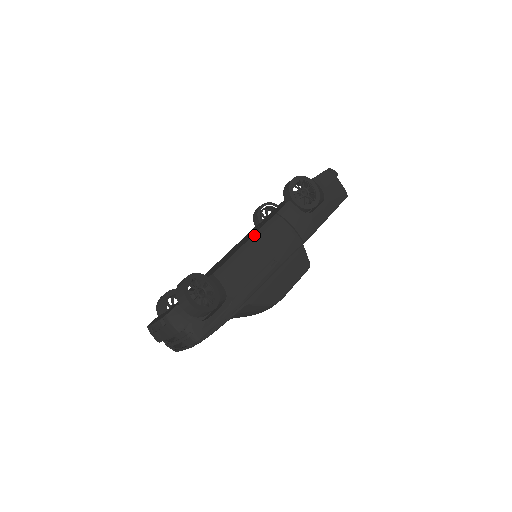
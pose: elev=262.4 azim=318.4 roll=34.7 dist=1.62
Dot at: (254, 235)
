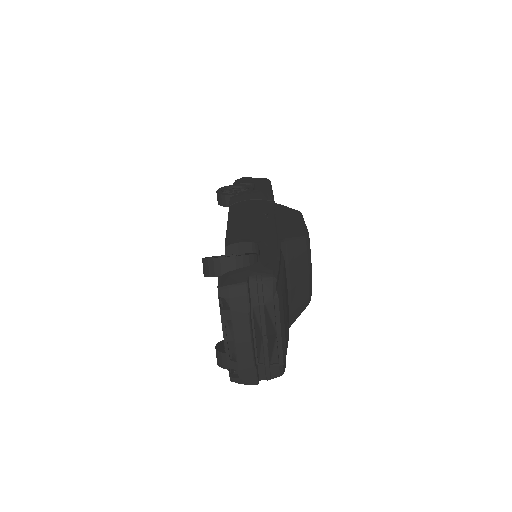
Dot at: (228, 219)
